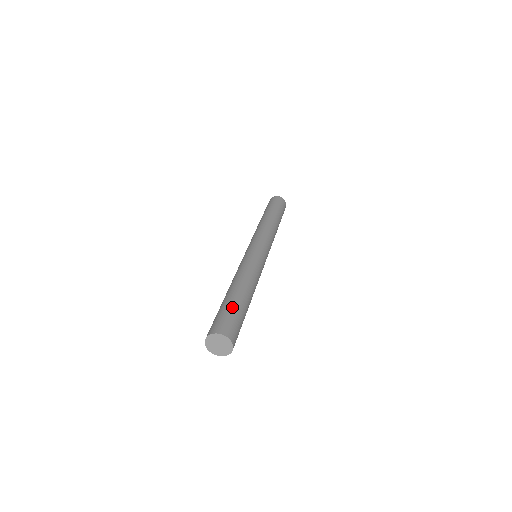
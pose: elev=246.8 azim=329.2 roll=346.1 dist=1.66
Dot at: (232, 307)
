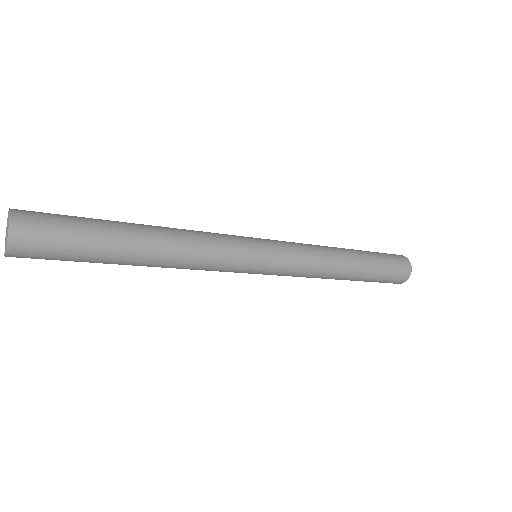
Dot at: (88, 223)
